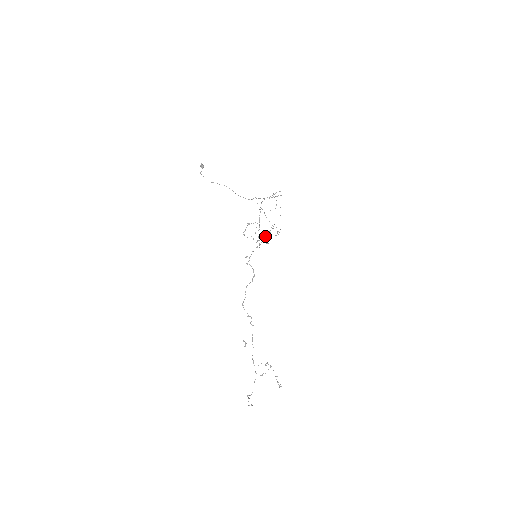
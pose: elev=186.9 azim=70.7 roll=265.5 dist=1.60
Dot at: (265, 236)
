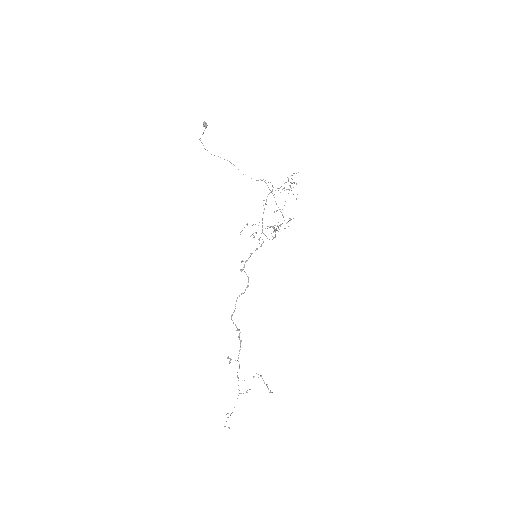
Dot at: occluded
